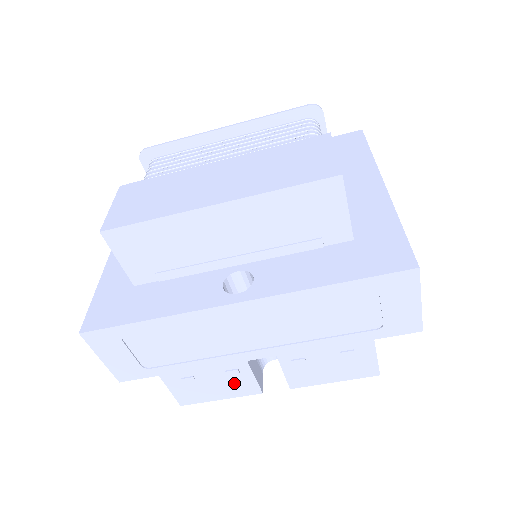
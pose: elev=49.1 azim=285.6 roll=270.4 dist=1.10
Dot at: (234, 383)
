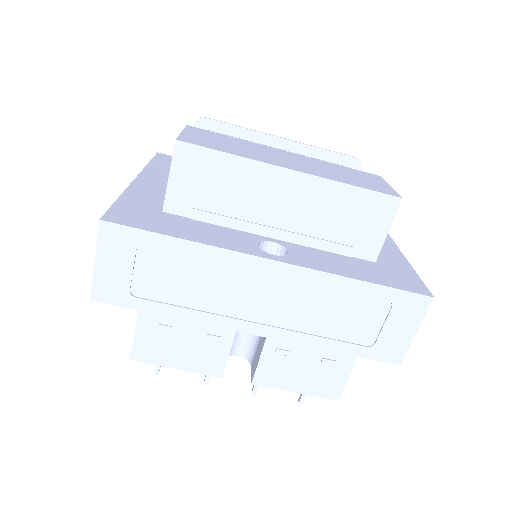
Dot at: (205, 353)
